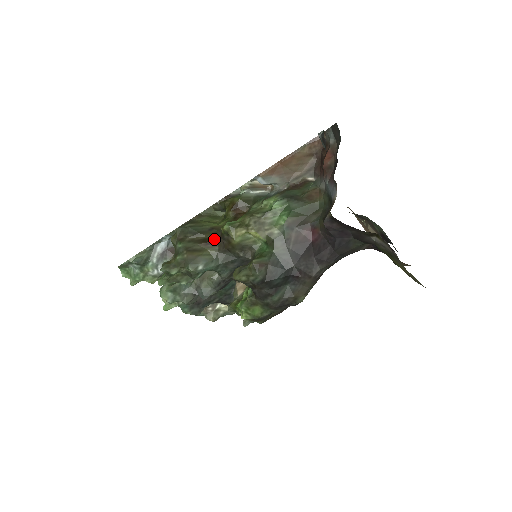
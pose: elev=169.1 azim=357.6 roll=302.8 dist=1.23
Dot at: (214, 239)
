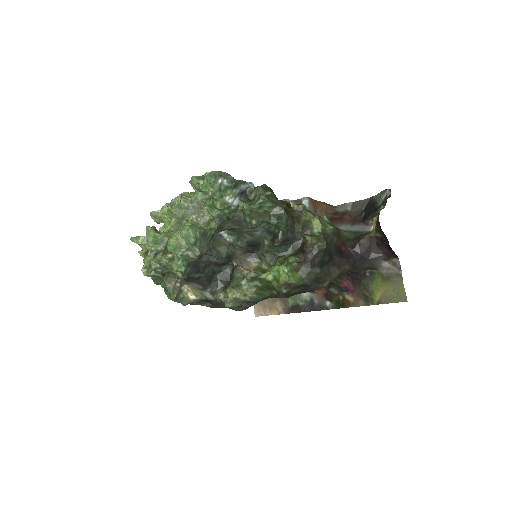
Dot at: (285, 209)
